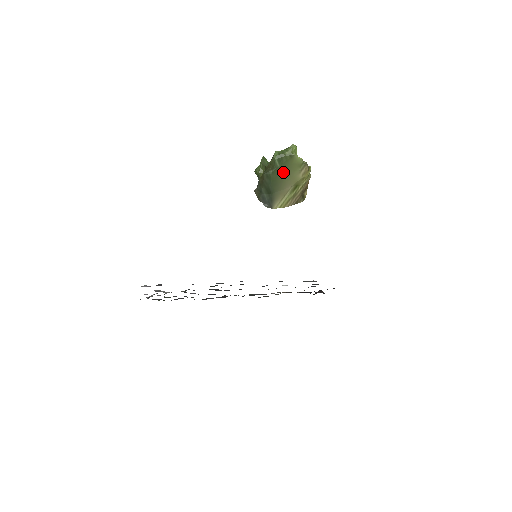
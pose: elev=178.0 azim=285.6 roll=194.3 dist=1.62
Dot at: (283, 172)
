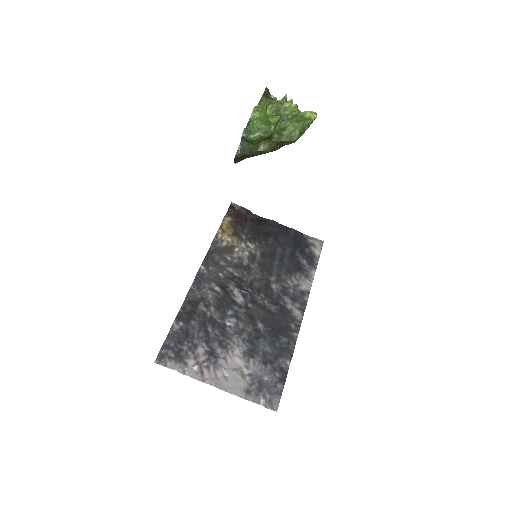
Dot at: occluded
